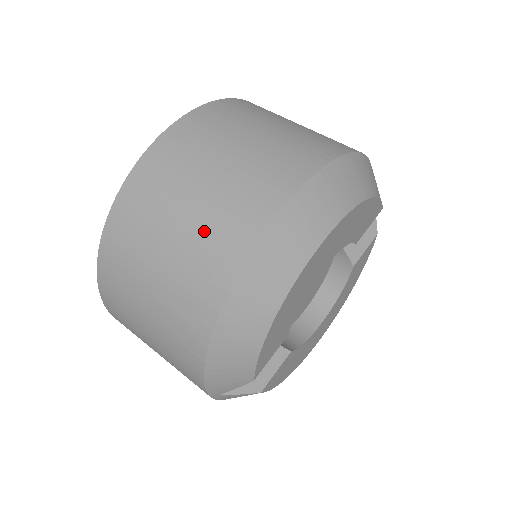
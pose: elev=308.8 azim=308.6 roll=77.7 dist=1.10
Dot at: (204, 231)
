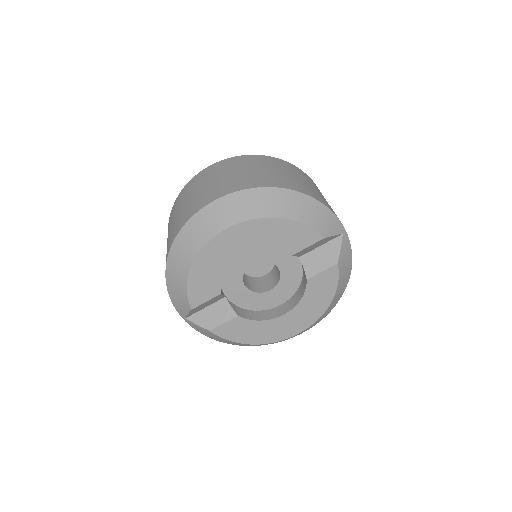
Dot at: (183, 213)
